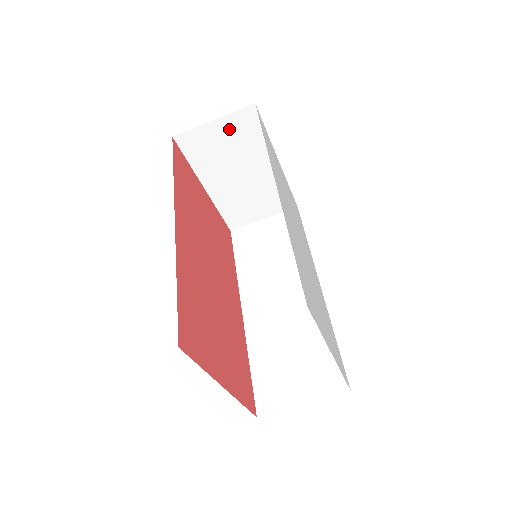
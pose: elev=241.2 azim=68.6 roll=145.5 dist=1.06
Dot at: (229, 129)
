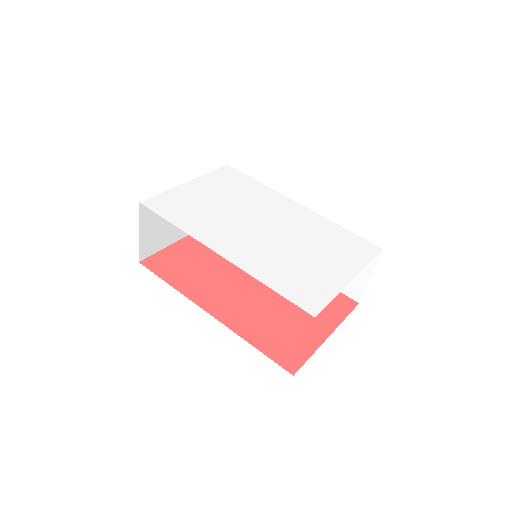
Dot at: (149, 221)
